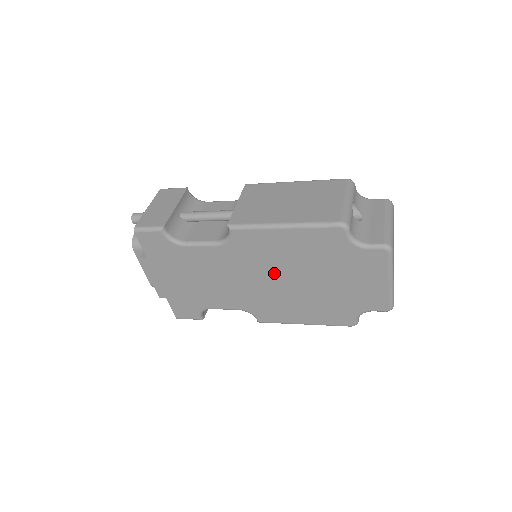
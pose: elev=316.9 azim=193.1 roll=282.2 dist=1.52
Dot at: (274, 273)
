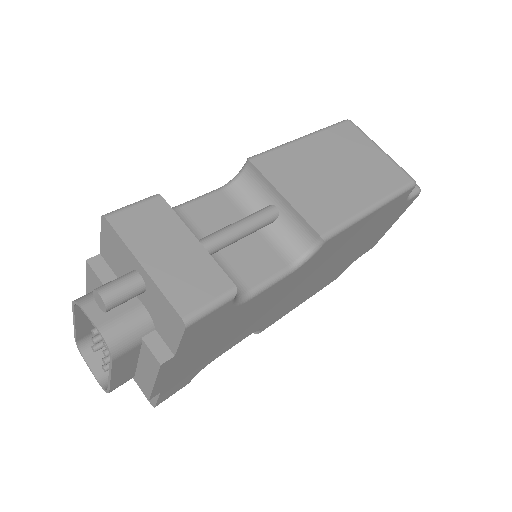
Dot at: (321, 268)
